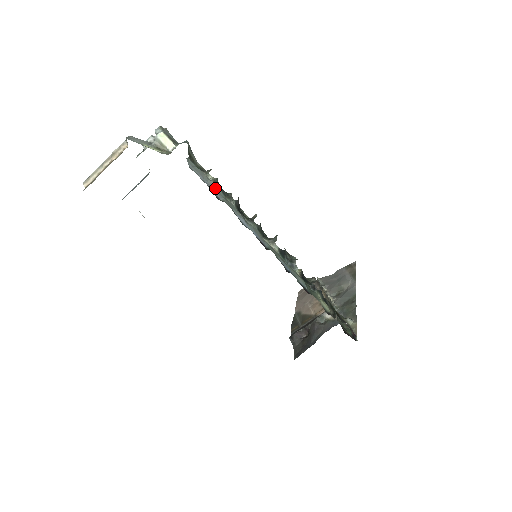
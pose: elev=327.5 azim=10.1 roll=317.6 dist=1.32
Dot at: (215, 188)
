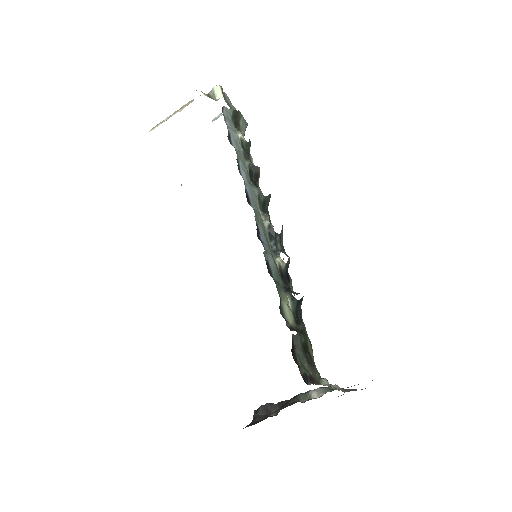
Dot at: (236, 140)
